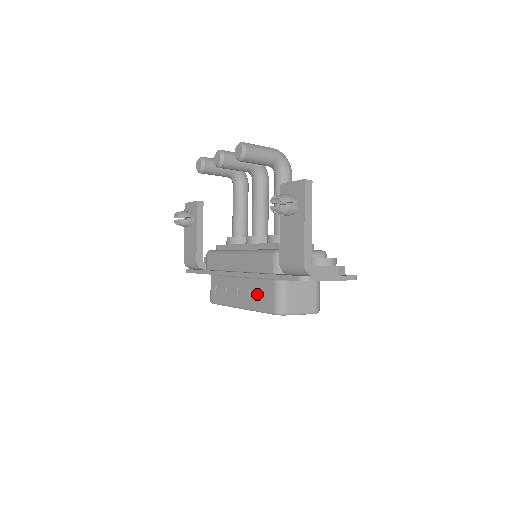
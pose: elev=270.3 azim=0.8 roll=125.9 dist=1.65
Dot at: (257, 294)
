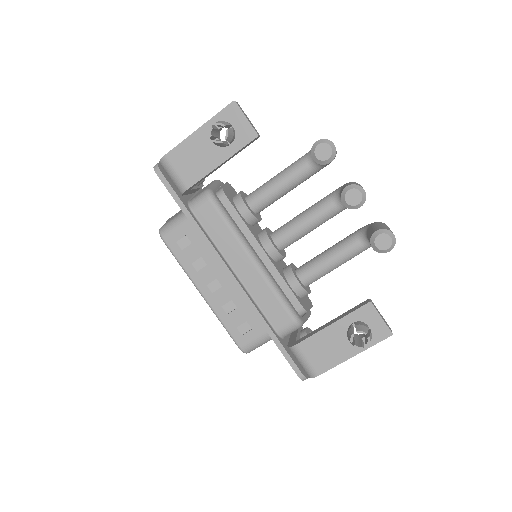
Dot at: (237, 315)
